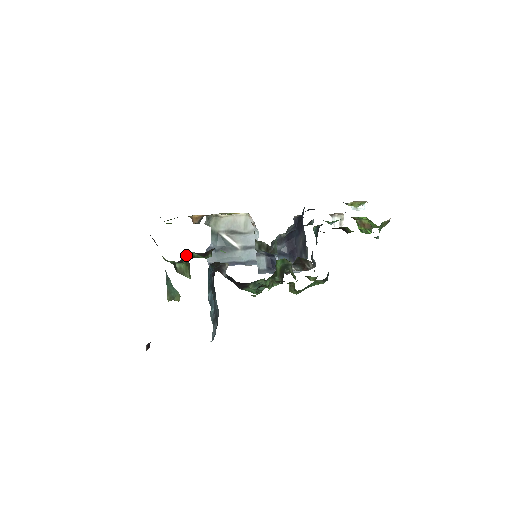
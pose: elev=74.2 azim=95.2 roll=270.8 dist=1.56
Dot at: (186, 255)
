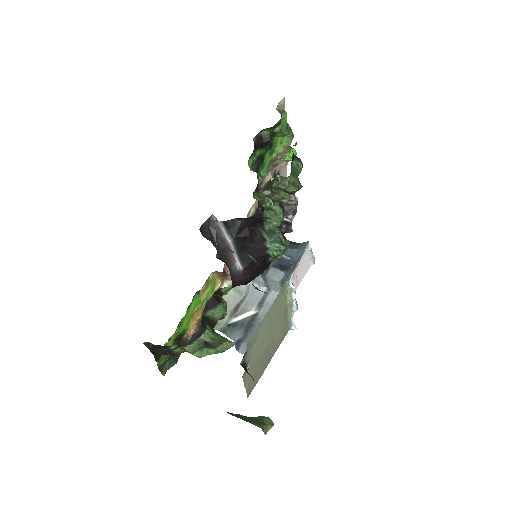
Dot at: (202, 319)
